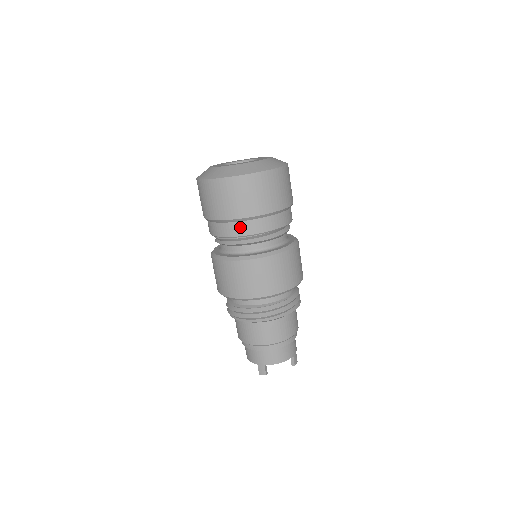
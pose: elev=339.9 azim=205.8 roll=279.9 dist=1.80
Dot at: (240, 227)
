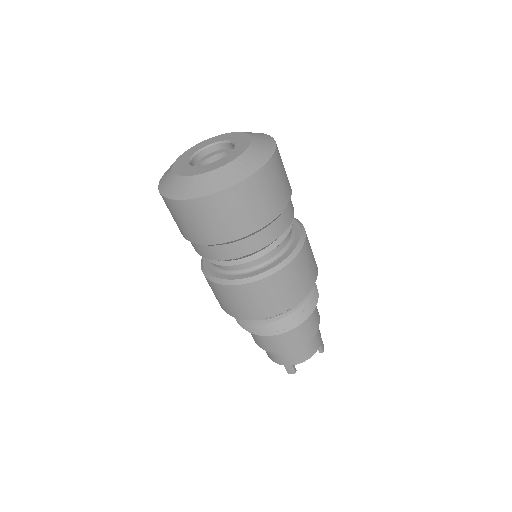
Dot at: (237, 248)
